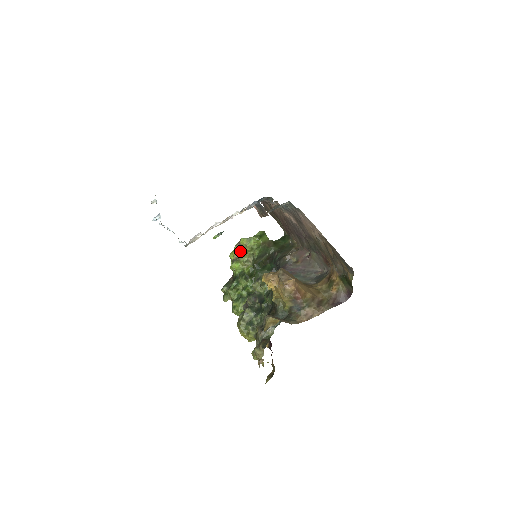
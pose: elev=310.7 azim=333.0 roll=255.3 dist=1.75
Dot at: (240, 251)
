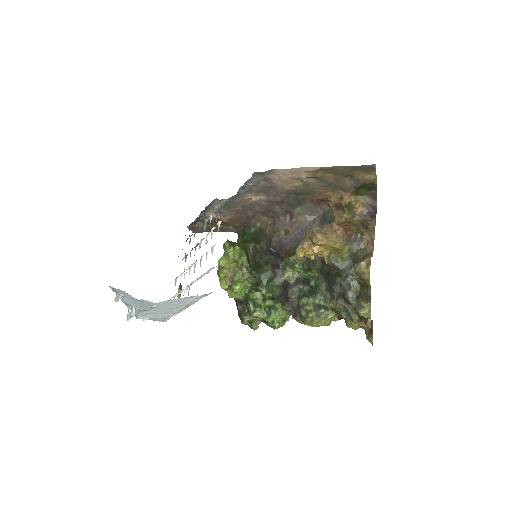
Dot at: (227, 274)
